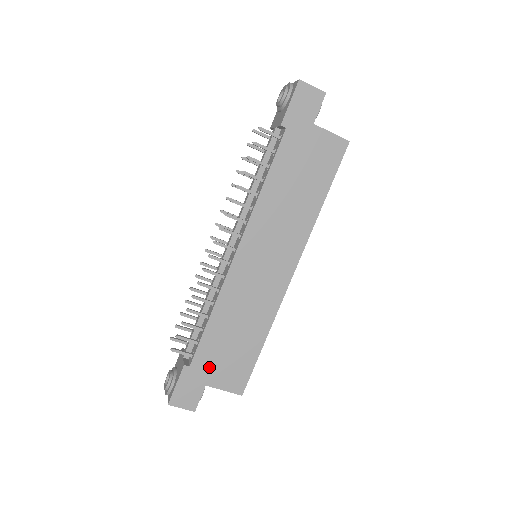
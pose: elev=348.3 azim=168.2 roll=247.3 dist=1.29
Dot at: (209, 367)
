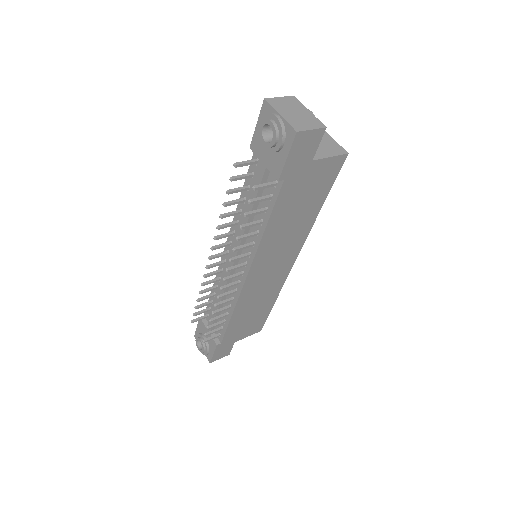
Dot at: (235, 335)
